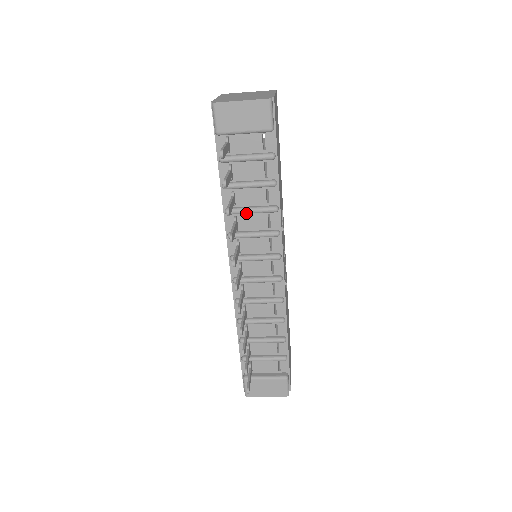
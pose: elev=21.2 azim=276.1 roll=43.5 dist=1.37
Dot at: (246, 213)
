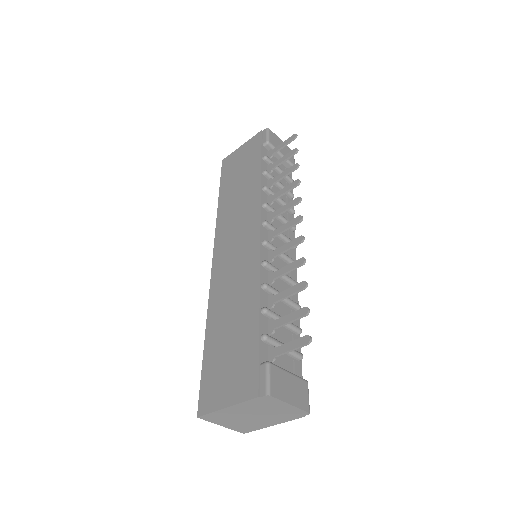
Dot at: (278, 198)
